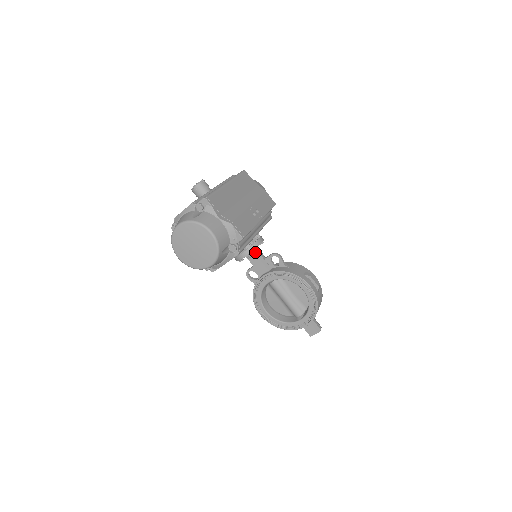
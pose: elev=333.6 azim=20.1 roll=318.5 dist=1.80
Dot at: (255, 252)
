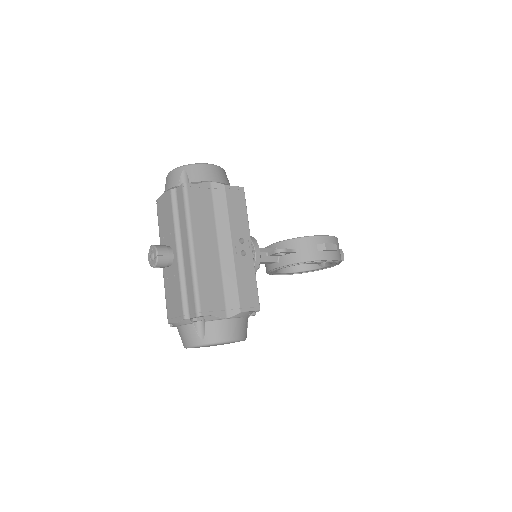
Dot at: occluded
